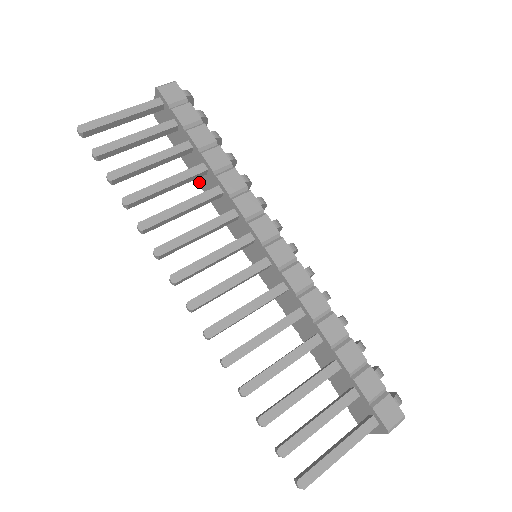
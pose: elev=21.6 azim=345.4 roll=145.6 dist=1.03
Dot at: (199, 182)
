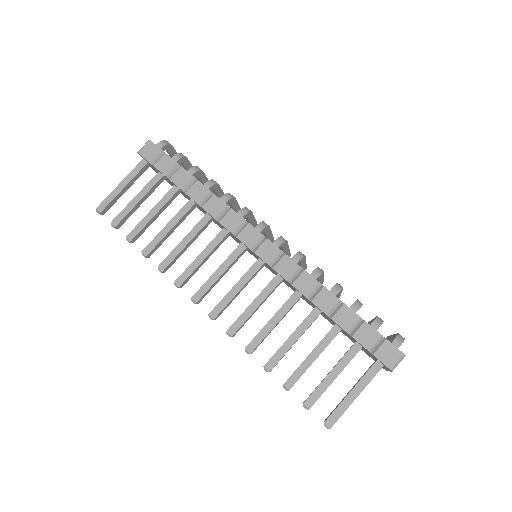
Dot at: (199, 209)
